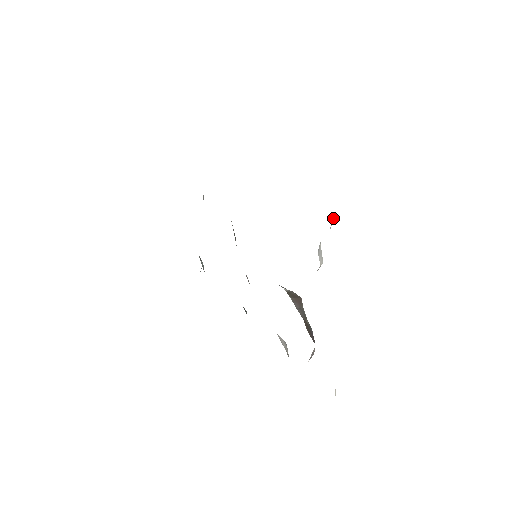
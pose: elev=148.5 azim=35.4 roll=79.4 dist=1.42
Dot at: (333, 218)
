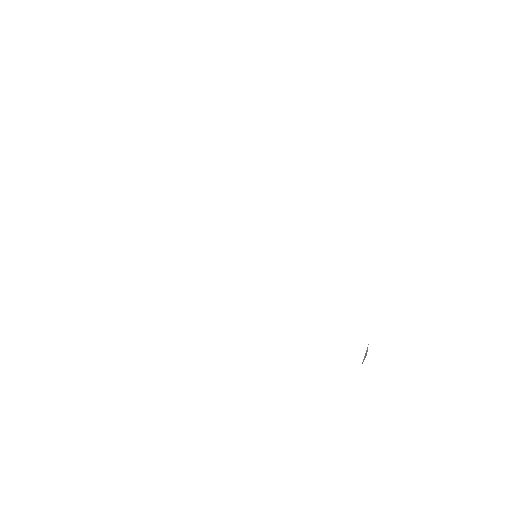
Dot at: occluded
